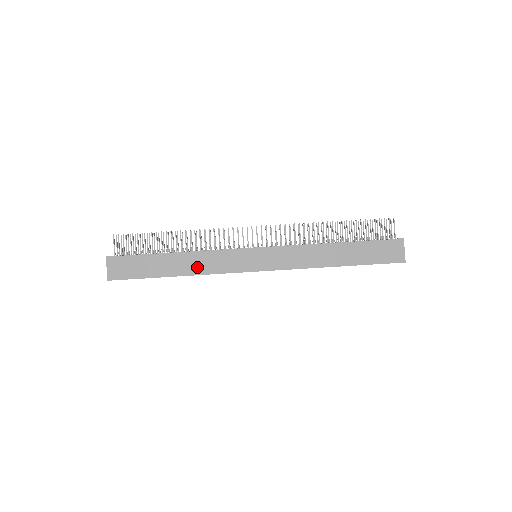
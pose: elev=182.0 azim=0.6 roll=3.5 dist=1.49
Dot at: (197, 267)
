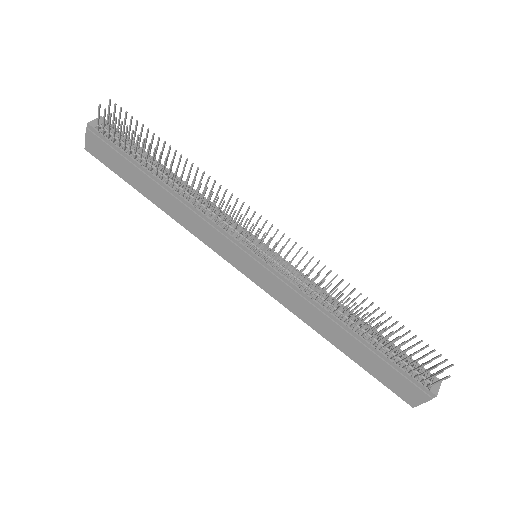
Dot at: (181, 216)
